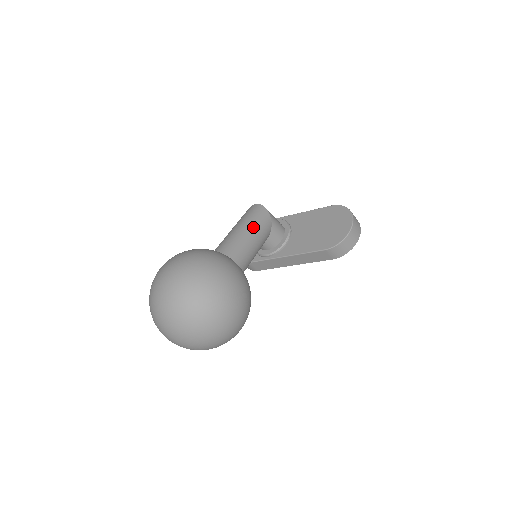
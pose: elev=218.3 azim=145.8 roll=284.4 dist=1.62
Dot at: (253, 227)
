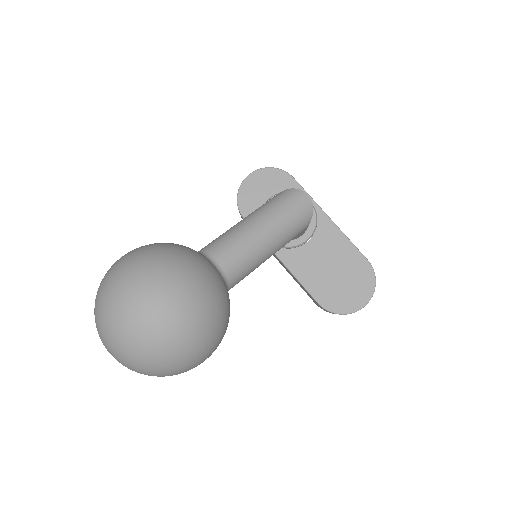
Dot at: (281, 240)
